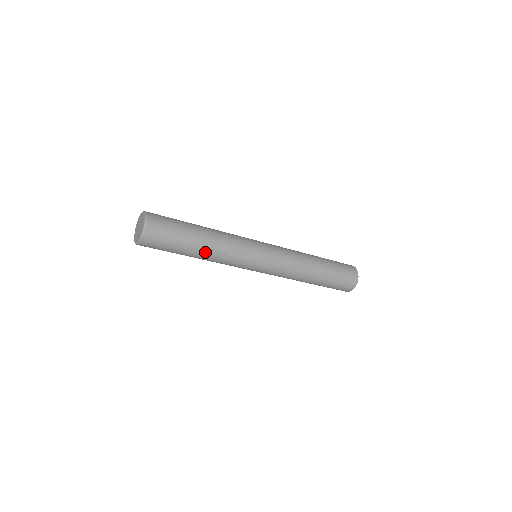
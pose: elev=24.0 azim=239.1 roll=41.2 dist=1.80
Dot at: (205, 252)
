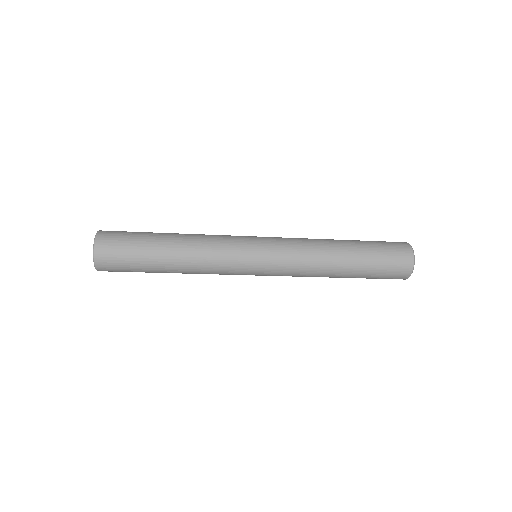
Dot at: (178, 263)
